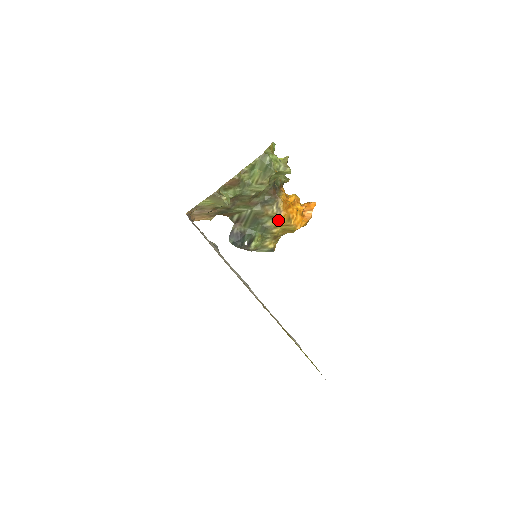
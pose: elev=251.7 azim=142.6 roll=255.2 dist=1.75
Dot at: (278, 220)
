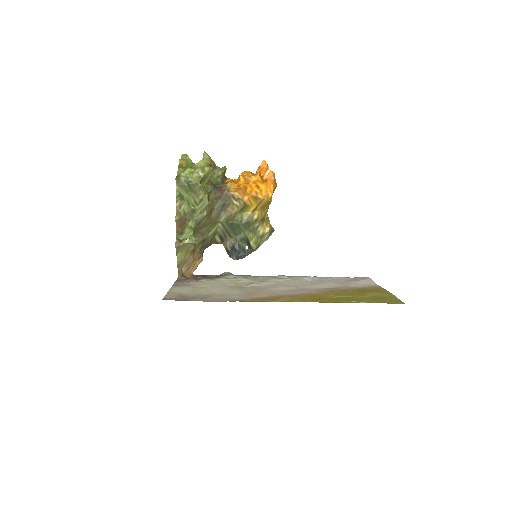
Dot at: (248, 207)
